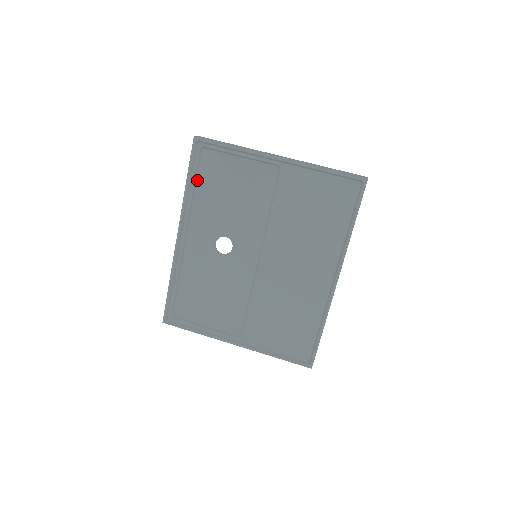
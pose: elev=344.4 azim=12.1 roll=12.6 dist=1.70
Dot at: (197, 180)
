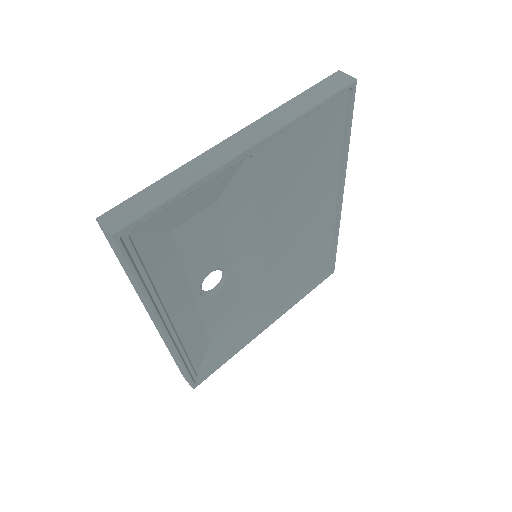
Dot at: (146, 269)
